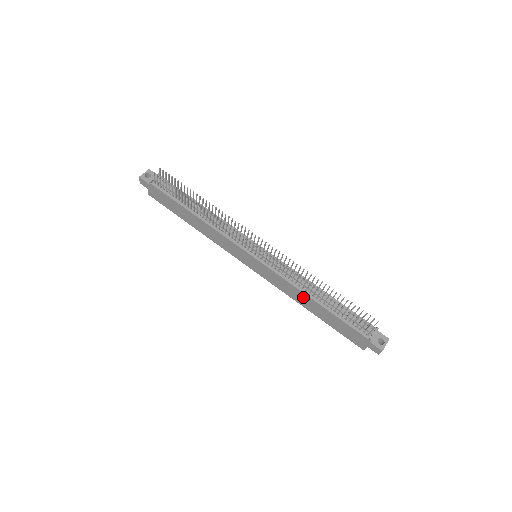
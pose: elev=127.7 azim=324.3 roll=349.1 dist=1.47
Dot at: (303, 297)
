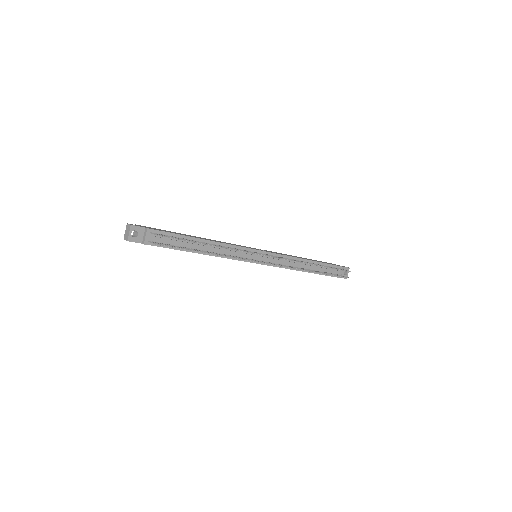
Dot at: occluded
